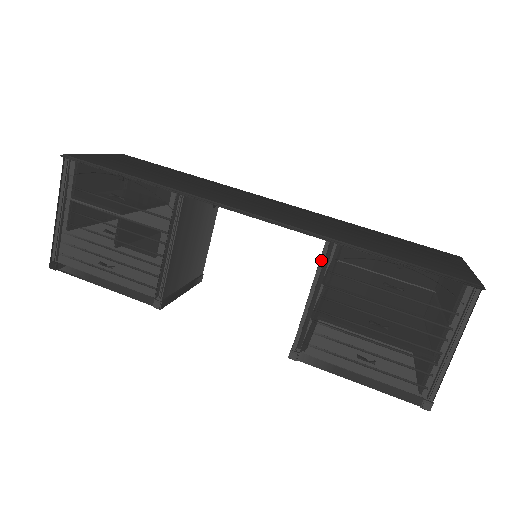
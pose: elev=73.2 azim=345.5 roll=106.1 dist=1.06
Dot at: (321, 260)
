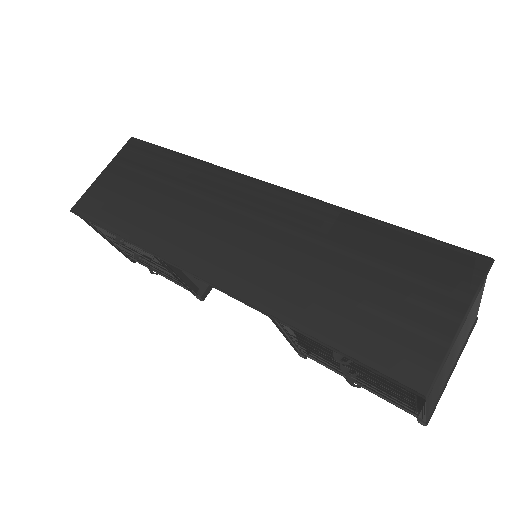
Dot at: occluded
